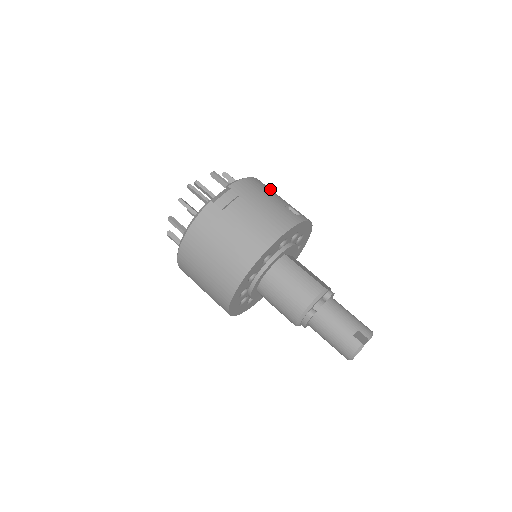
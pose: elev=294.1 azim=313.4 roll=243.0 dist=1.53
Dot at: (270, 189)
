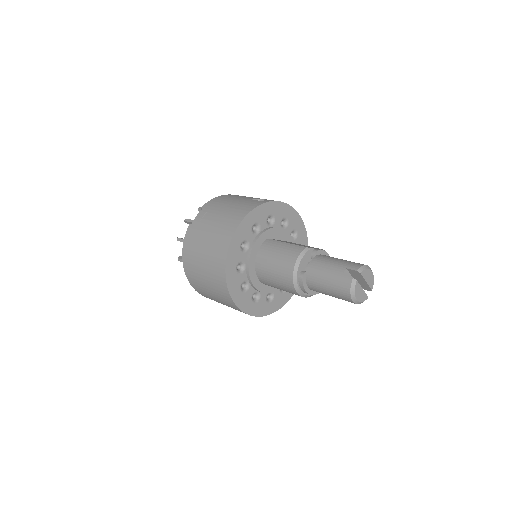
Dot at: occluded
